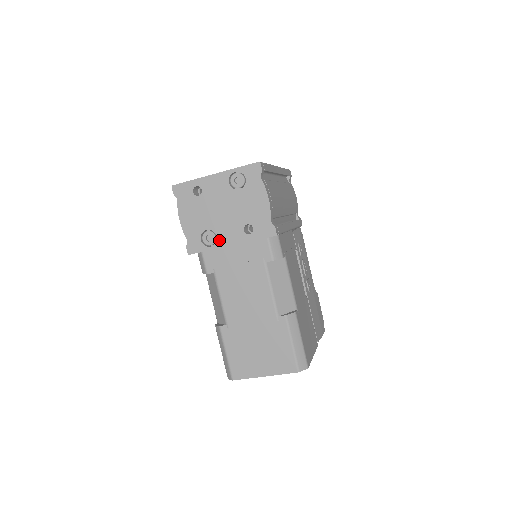
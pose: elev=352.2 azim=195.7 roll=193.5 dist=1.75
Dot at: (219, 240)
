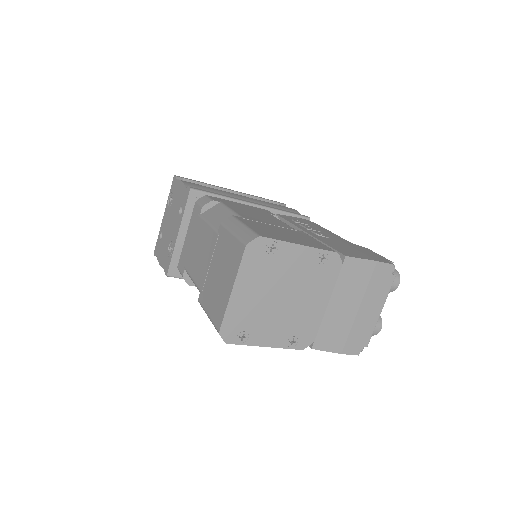
Dot at: (174, 241)
